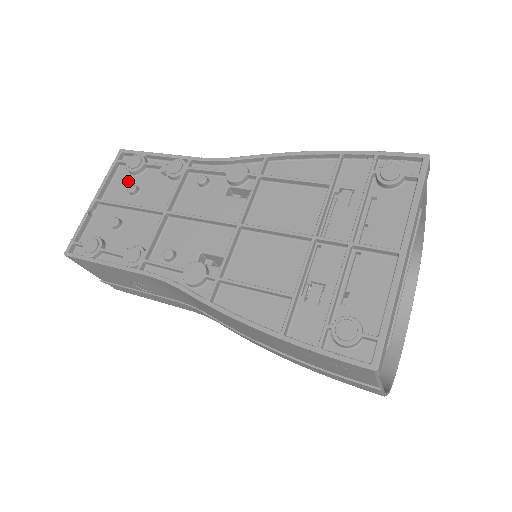
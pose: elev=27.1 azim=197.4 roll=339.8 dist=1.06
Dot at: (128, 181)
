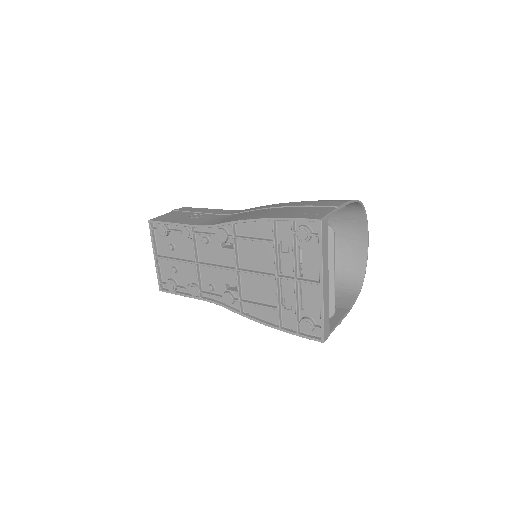
Dot at: (165, 240)
